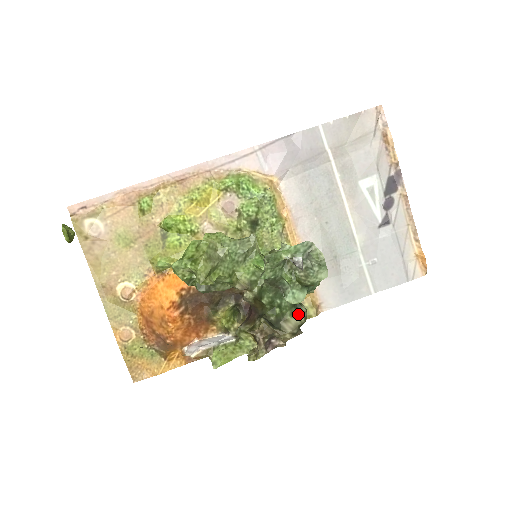
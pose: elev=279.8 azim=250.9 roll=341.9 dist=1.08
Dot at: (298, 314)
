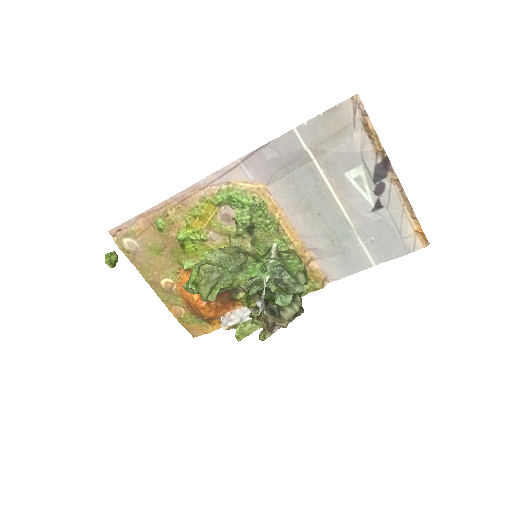
Dot at: (293, 305)
